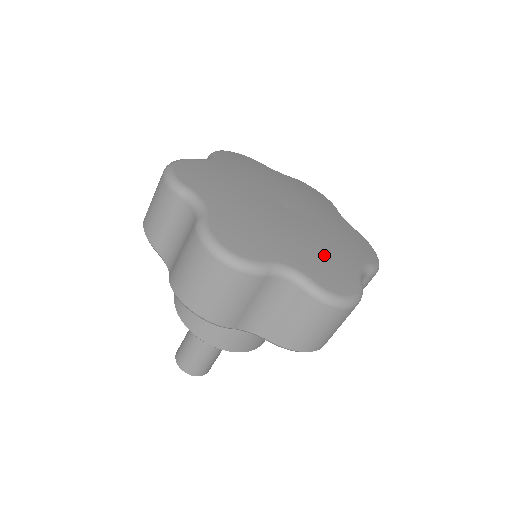
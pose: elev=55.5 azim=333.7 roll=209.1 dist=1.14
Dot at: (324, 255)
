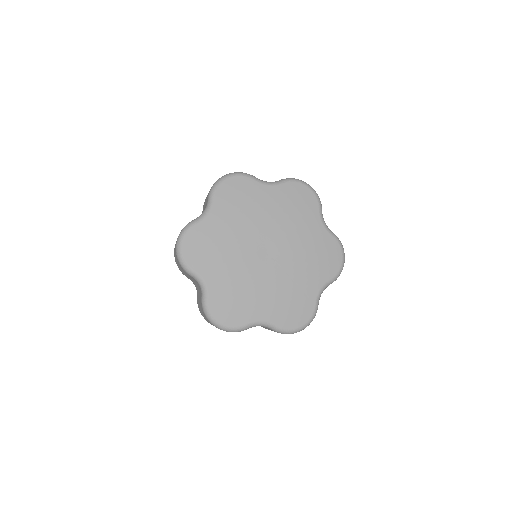
Dot at: (314, 254)
